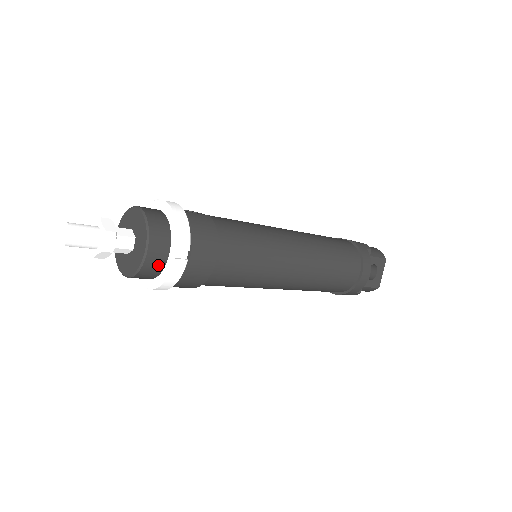
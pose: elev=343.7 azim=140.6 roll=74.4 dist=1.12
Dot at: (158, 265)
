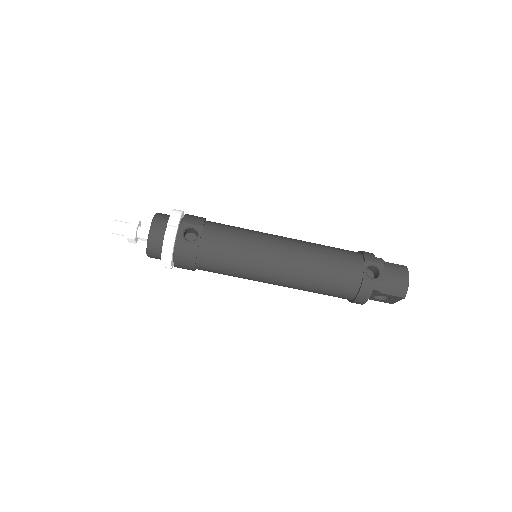
Dot at: occluded
